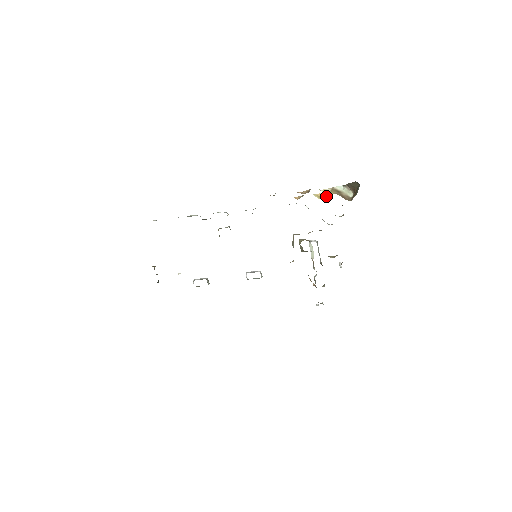
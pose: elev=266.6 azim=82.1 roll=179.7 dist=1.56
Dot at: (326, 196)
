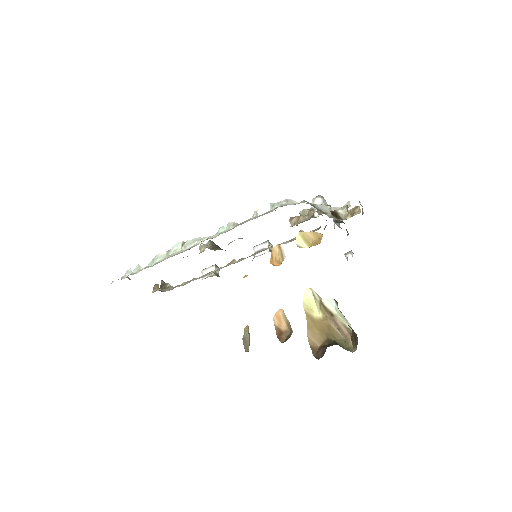
Dot at: (315, 242)
